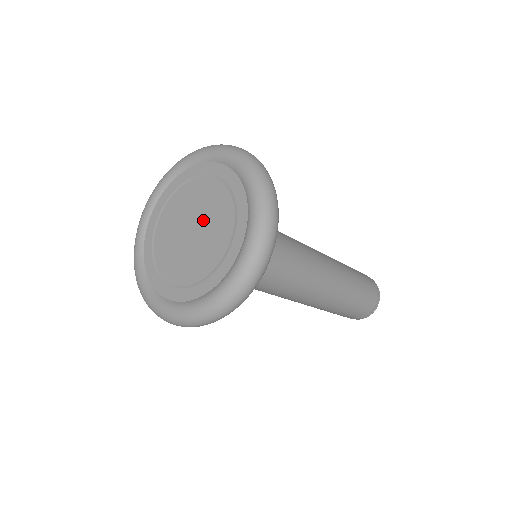
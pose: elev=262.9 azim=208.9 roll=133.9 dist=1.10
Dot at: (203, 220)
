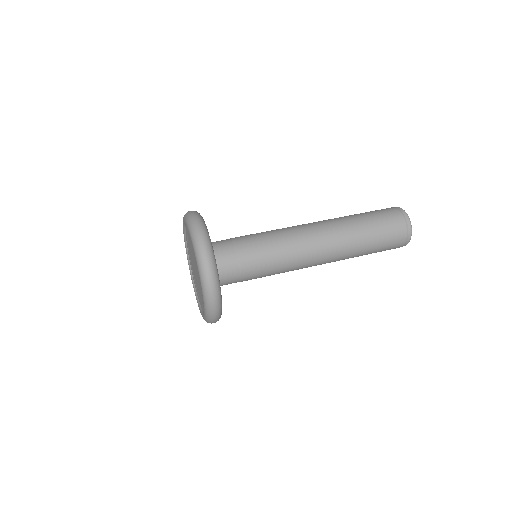
Dot at: (194, 260)
